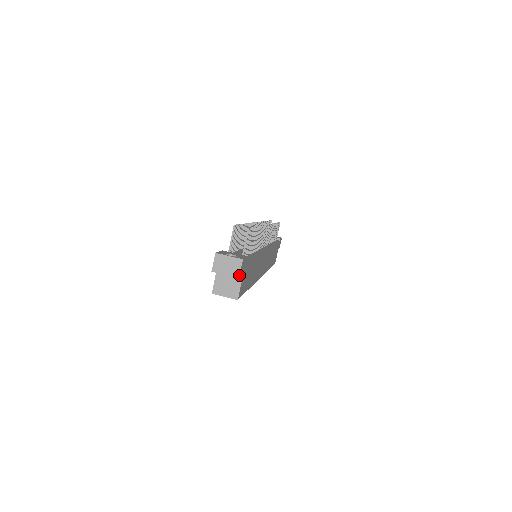
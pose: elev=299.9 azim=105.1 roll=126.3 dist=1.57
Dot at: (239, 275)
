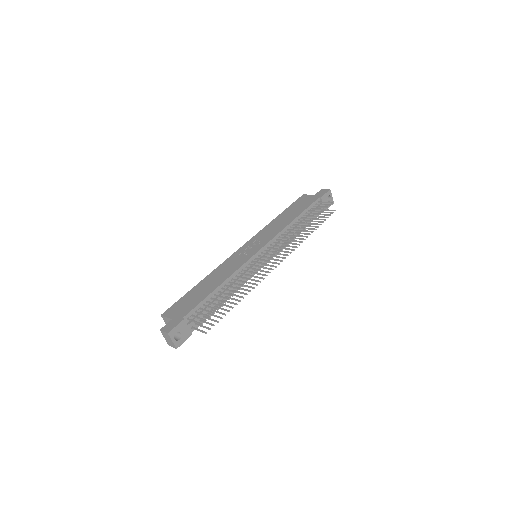
Dot at: occluded
